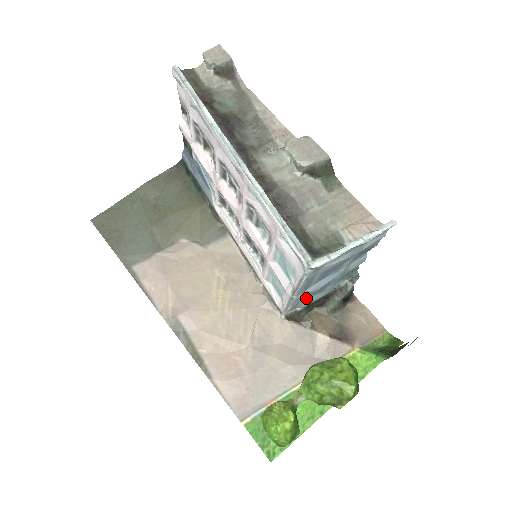
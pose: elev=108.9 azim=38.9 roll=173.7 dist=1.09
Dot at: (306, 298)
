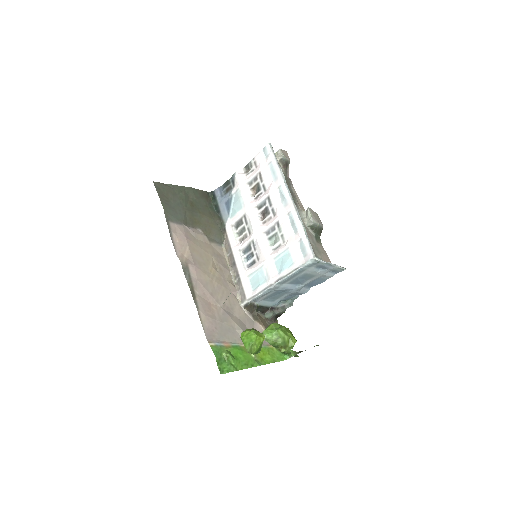
Dot at: (266, 297)
